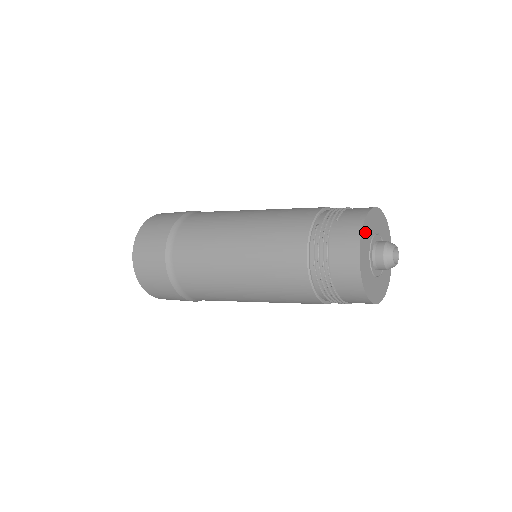
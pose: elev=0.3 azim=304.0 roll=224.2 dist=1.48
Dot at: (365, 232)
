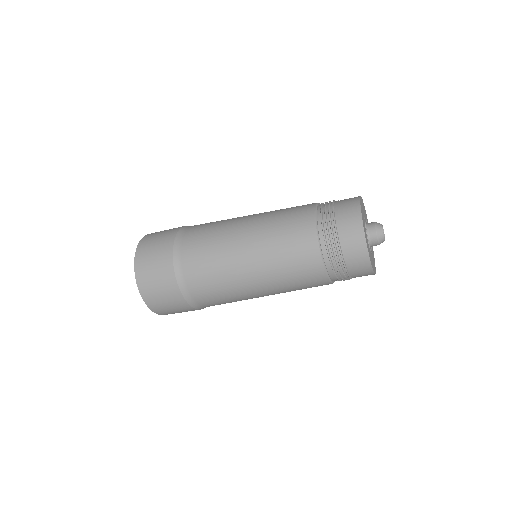
Dot at: (362, 203)
